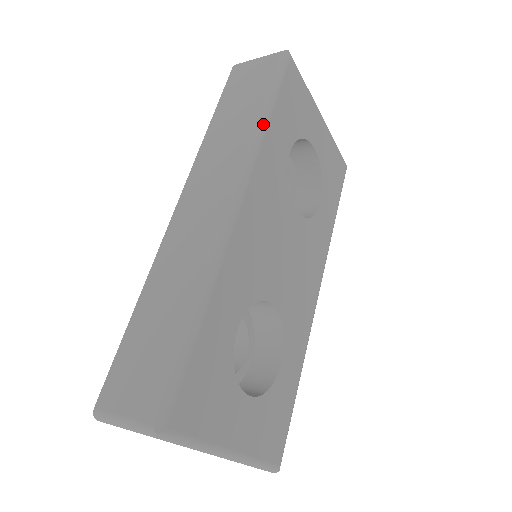
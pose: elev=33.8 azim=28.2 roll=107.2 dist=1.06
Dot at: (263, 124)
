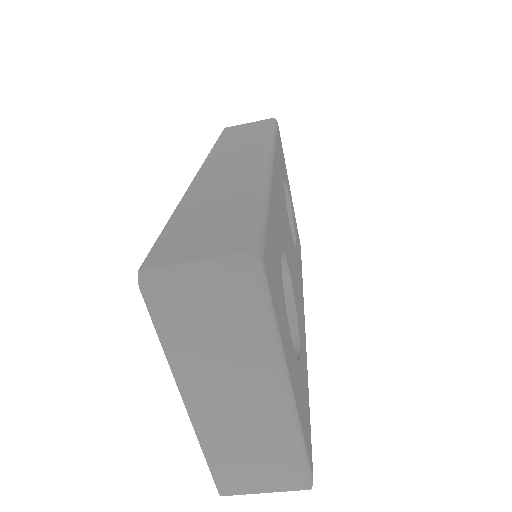
Dot at: (273, 137)
